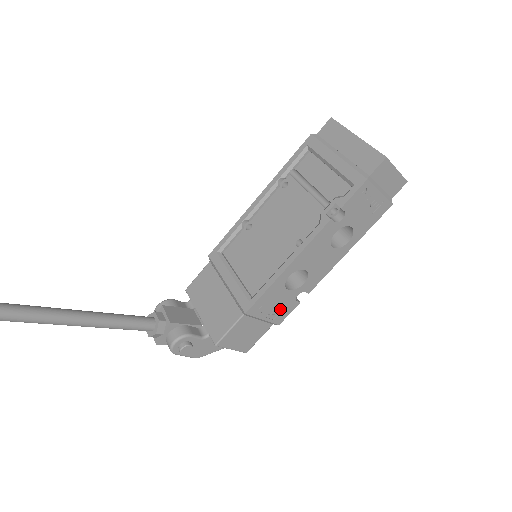
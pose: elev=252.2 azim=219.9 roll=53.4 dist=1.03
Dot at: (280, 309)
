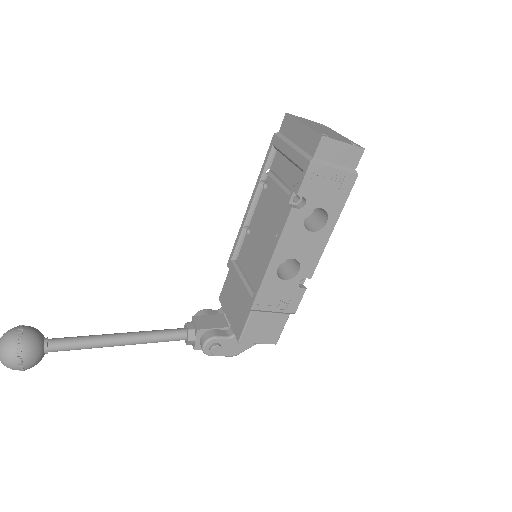
Dot at: (287, 299)
